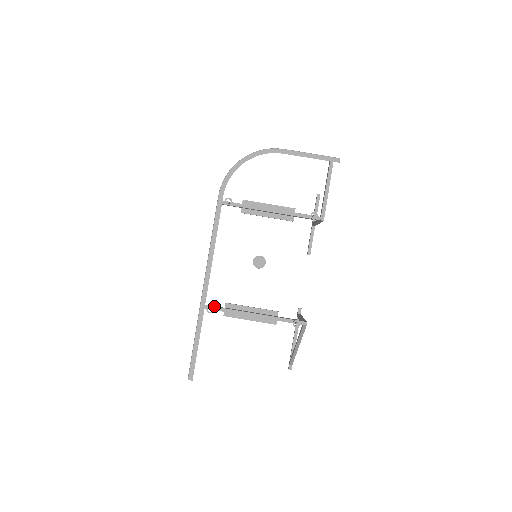
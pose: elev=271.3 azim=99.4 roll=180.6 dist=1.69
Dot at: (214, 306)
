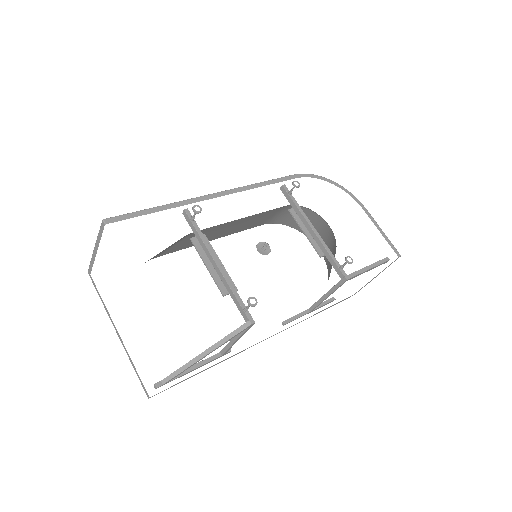
Dot at: (195, 221)
